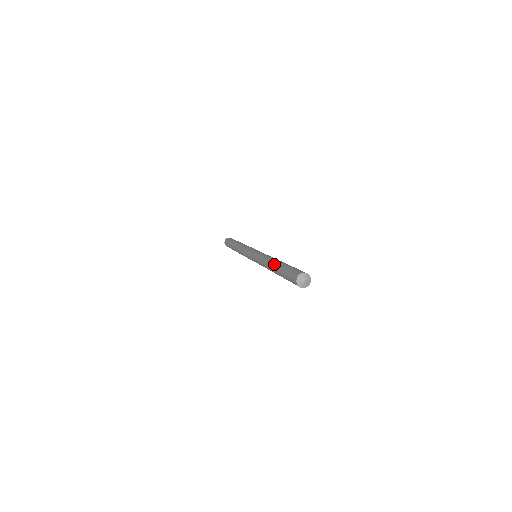
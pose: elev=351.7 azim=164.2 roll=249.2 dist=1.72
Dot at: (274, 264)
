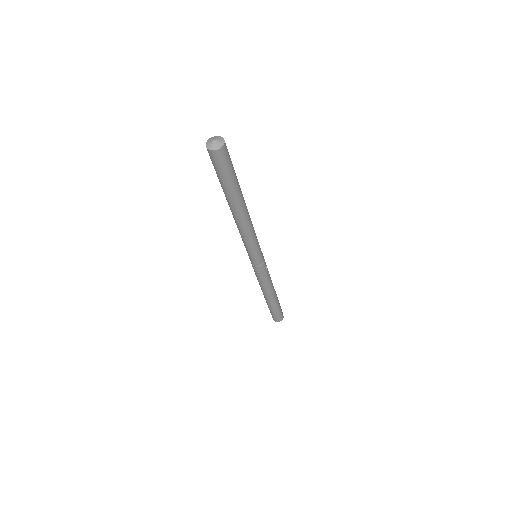
Dot at: occluded
